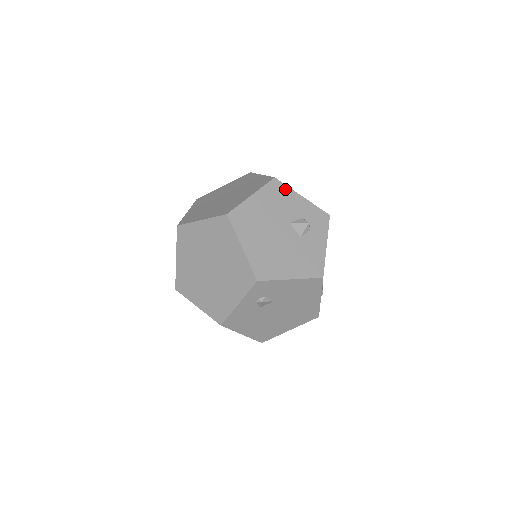
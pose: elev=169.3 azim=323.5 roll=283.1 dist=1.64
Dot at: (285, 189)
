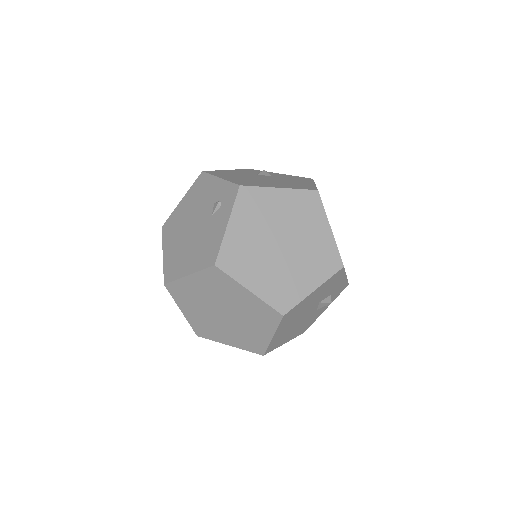
Dot at: (341, 275)
